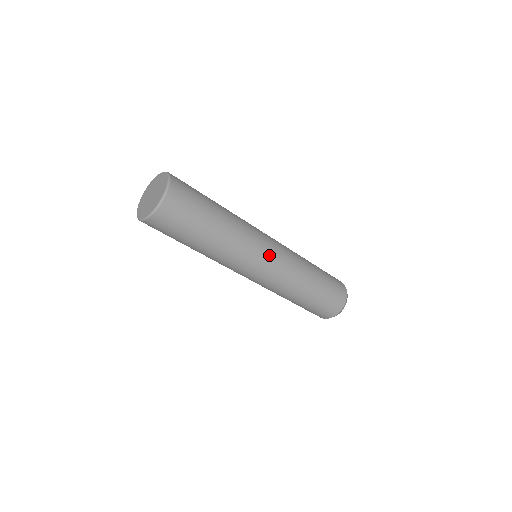
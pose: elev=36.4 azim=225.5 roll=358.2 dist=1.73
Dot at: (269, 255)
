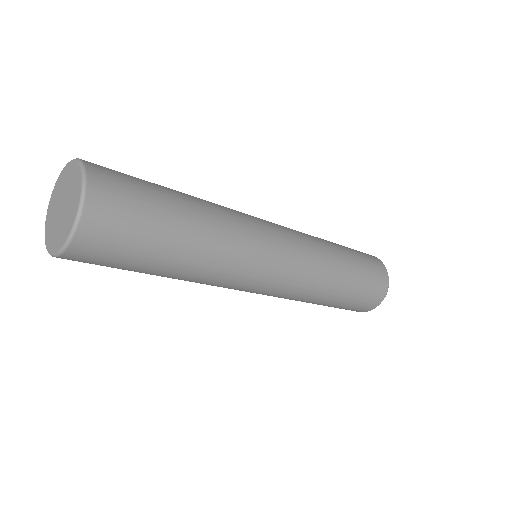
Dot at: (277, 237)
